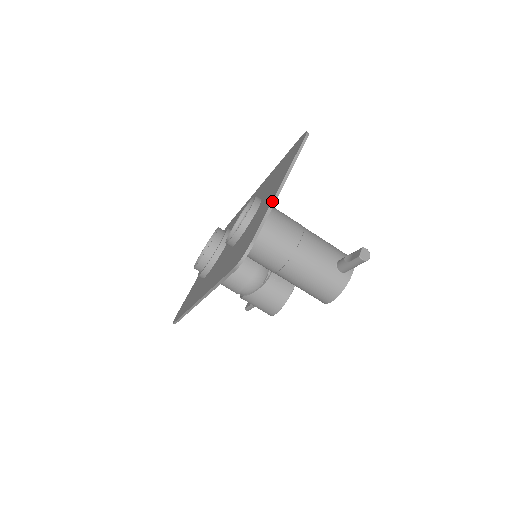
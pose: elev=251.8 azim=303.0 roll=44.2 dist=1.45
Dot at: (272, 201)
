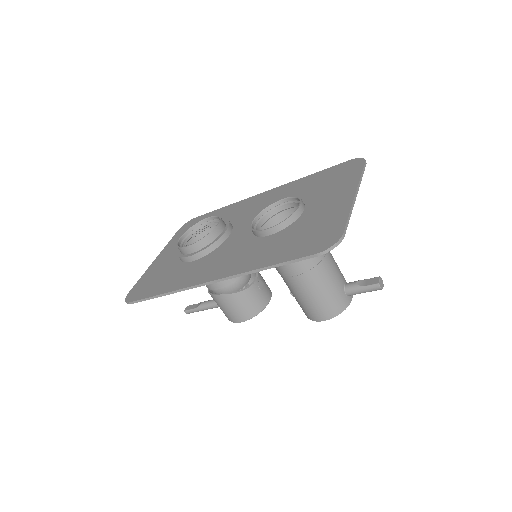
Dot at: (352, 204)
